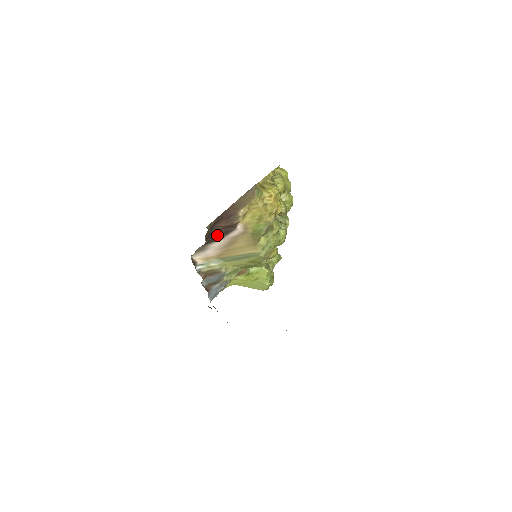
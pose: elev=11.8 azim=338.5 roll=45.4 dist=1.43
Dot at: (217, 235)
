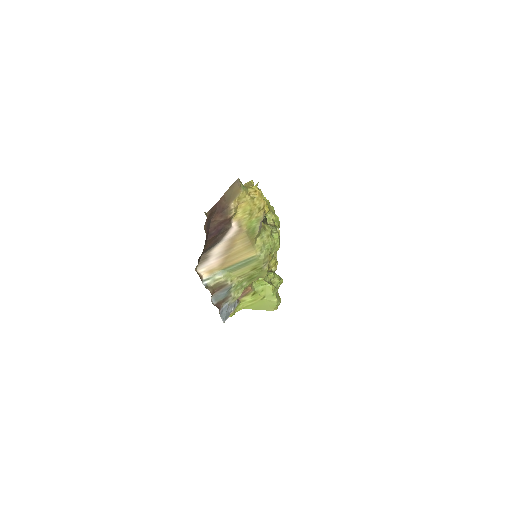
Dot at: (215, 233)
